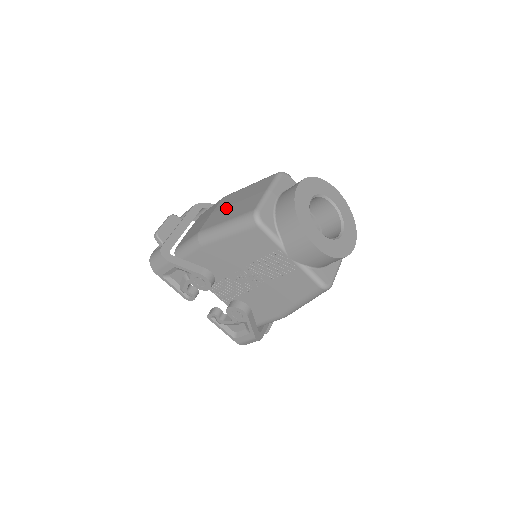
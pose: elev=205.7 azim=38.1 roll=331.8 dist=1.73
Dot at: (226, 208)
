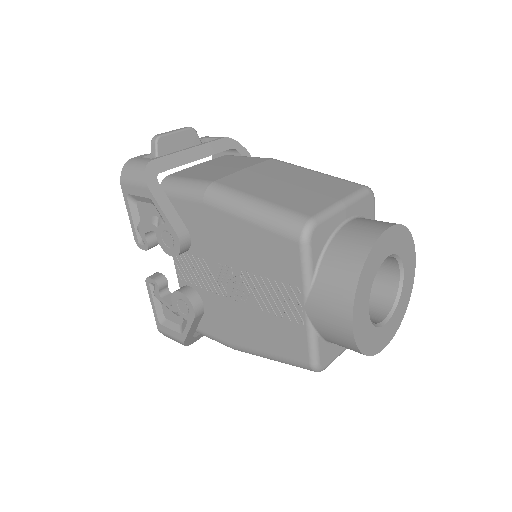
Dot at: (269, 178)
